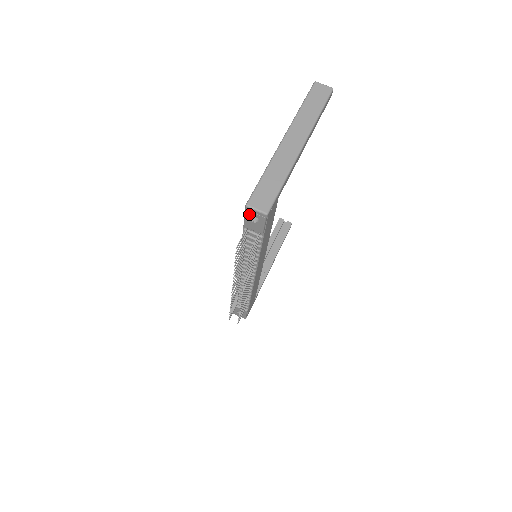
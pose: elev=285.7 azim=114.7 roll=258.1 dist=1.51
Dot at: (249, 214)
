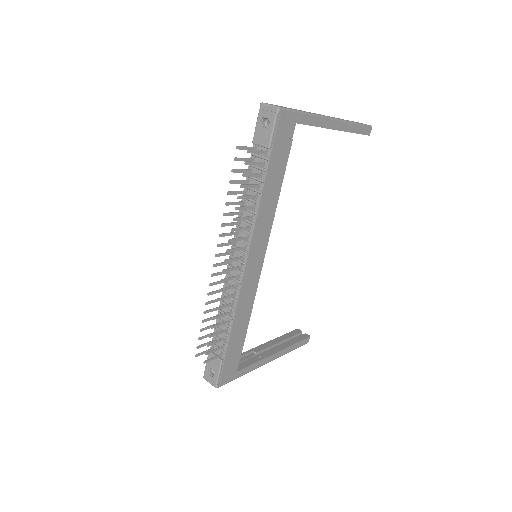
Dot at: (261, 115)
